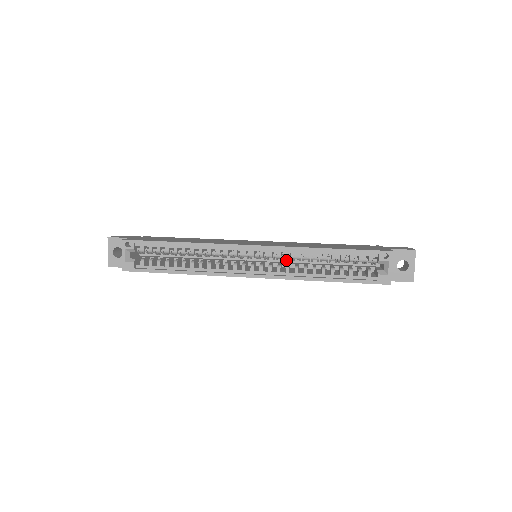
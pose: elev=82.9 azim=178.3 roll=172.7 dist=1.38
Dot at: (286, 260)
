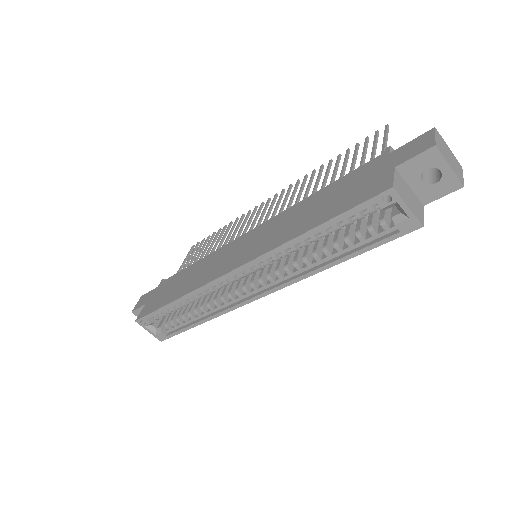
Dot at: occluded
